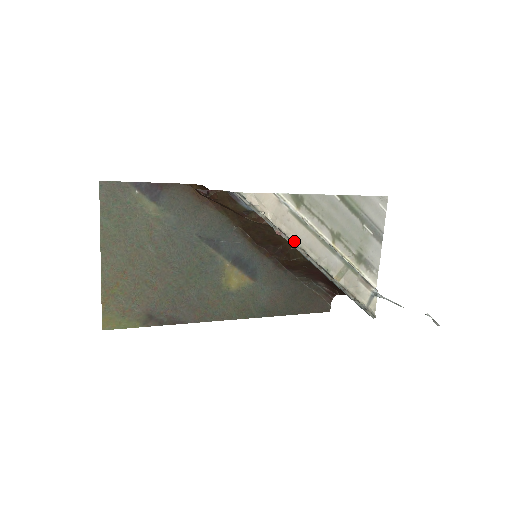
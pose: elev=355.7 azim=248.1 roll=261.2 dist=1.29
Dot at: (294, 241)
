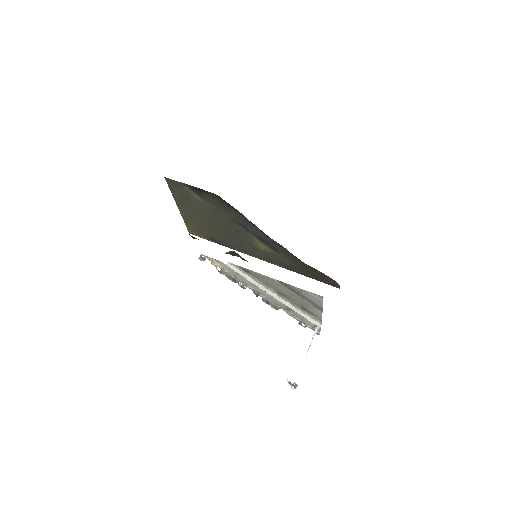
Dot at: (246, 285)
